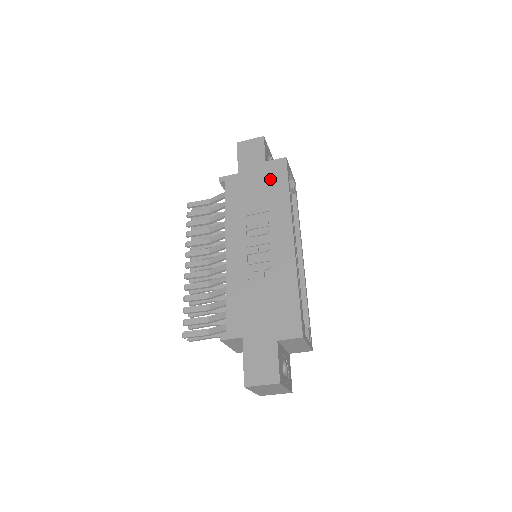
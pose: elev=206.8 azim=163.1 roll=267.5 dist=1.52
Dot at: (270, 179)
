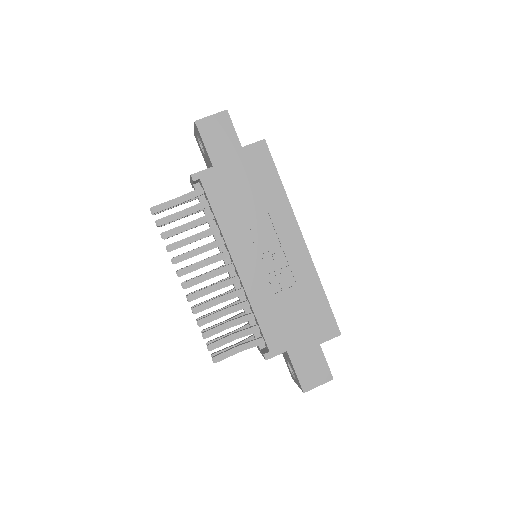
Dot at: (256, 171)
